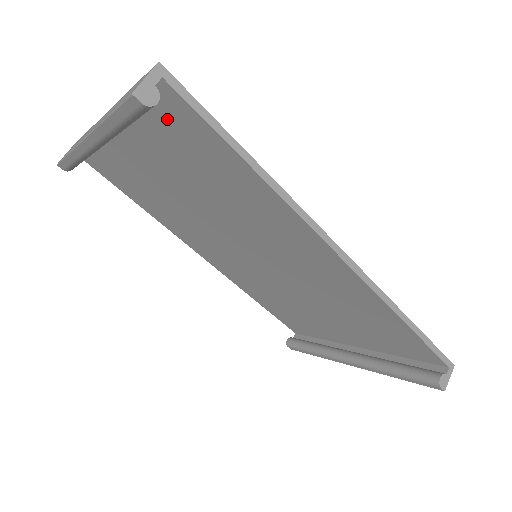
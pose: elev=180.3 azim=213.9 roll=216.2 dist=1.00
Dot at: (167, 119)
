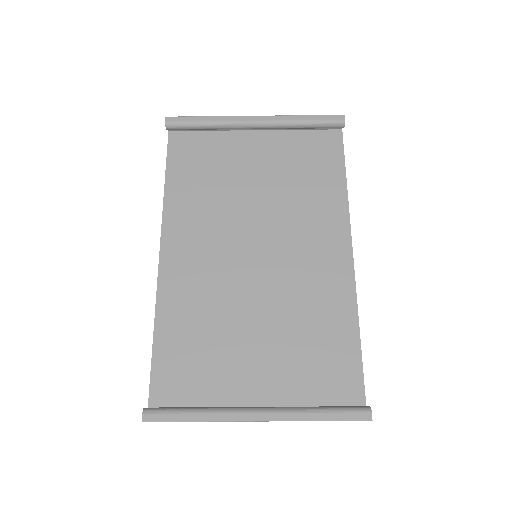
Dot at: (317, 143)
